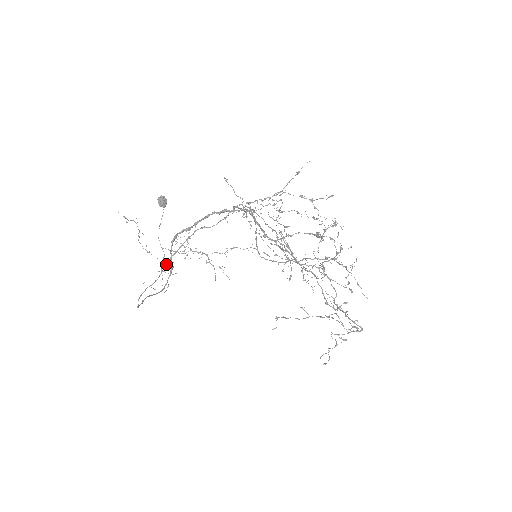
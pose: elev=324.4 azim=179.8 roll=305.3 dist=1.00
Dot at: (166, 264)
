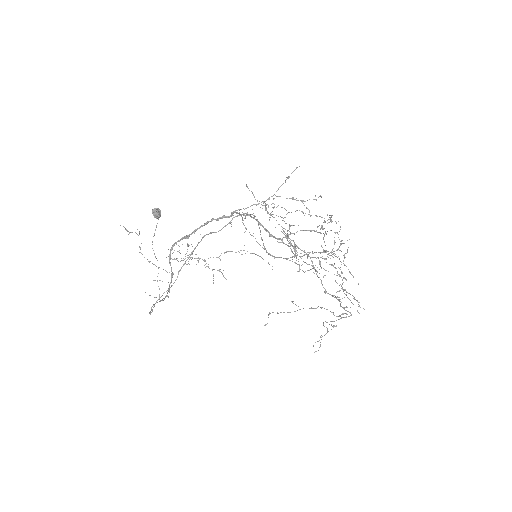
Dot at: (180, 269)
